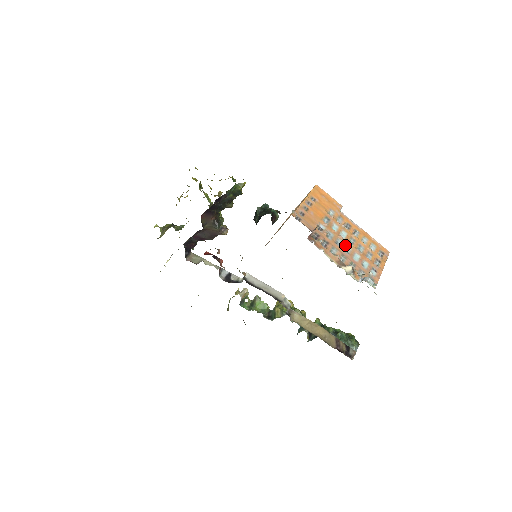
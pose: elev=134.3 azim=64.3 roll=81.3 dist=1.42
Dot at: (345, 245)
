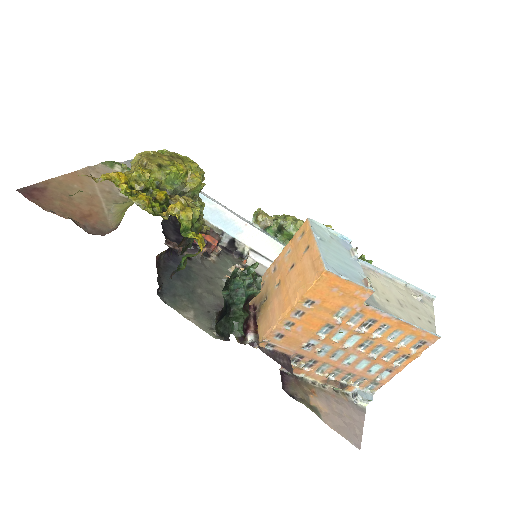
Dot at: (348, 355)
